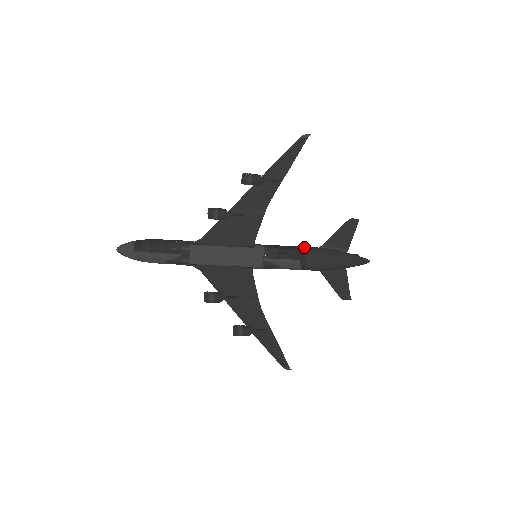
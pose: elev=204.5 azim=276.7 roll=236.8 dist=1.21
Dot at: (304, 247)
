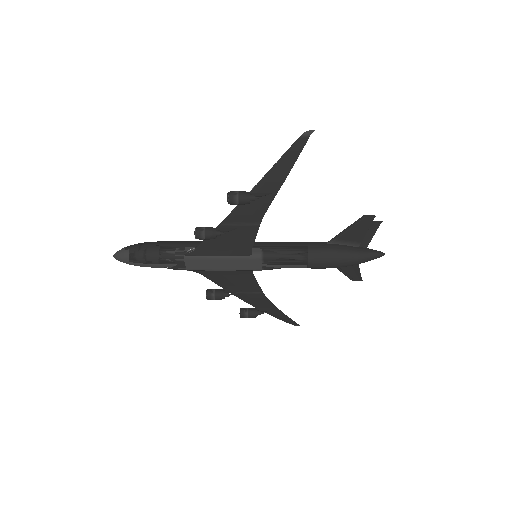
Dot at: (308, 249)
